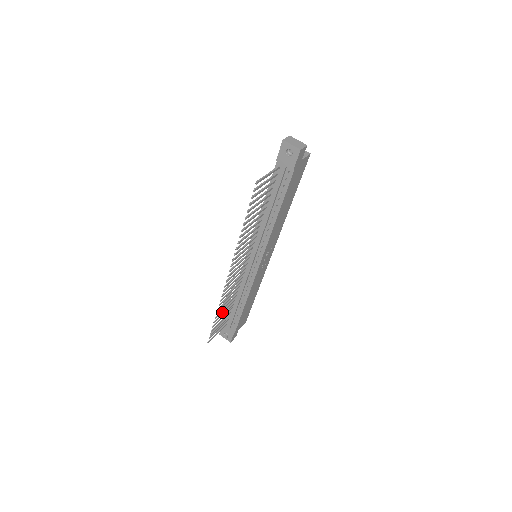
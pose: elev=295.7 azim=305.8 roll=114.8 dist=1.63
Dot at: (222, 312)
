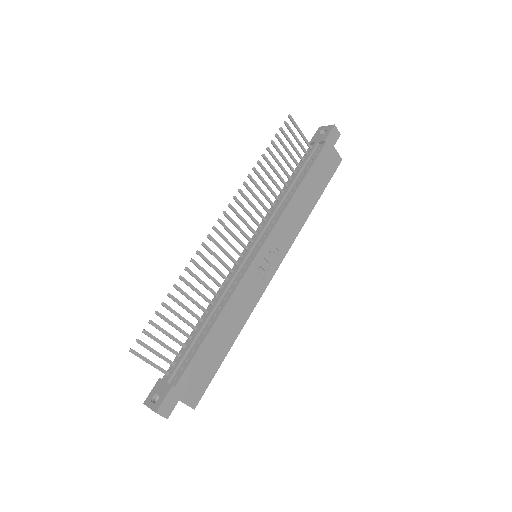
Dot at: (180, 305)
